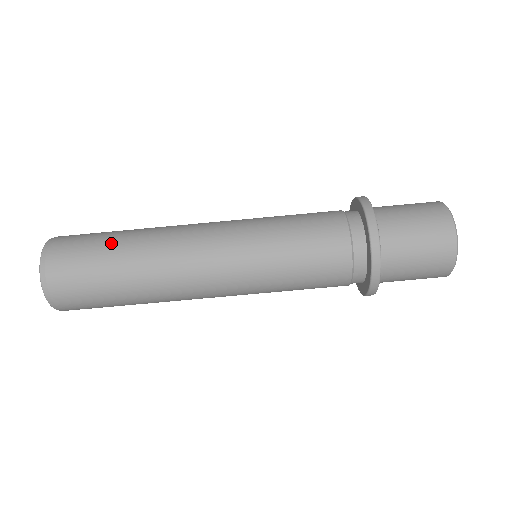
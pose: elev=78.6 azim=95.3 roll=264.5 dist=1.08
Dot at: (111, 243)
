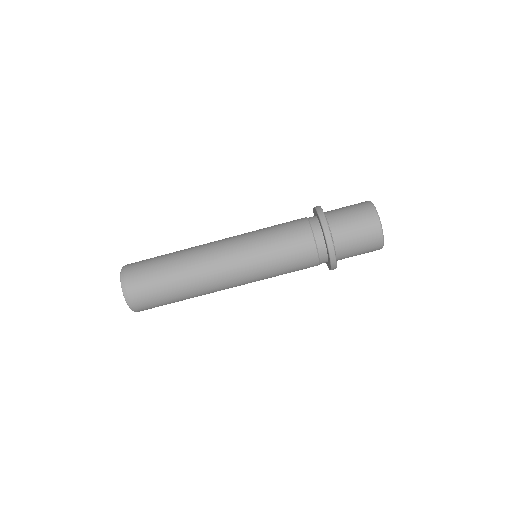
Dot at: (164, 256)
